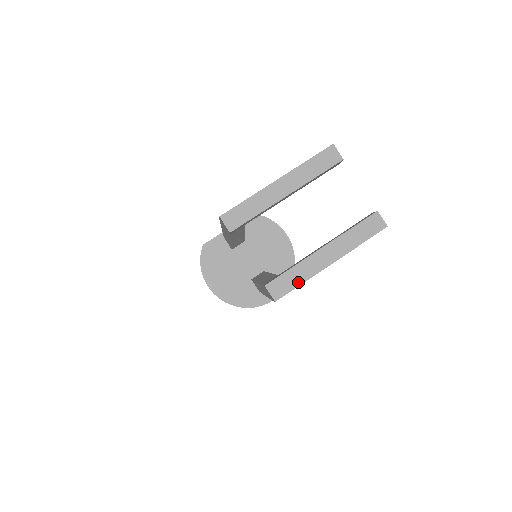
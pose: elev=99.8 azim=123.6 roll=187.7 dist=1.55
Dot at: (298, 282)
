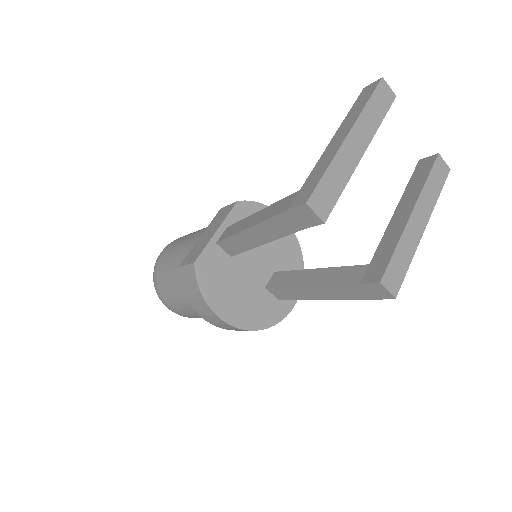
Dot at: (406, 264)
